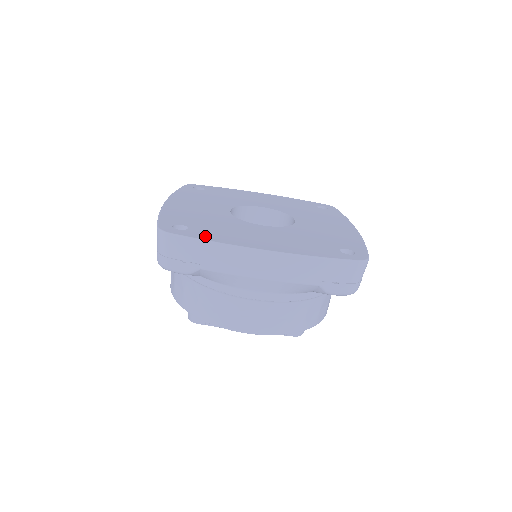
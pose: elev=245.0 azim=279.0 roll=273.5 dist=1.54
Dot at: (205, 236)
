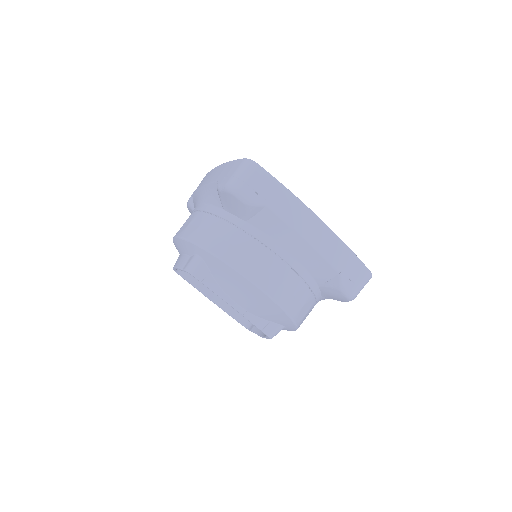
Dot at: occluded
